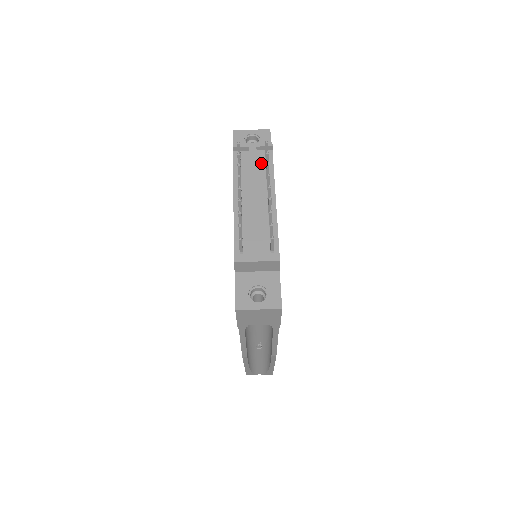
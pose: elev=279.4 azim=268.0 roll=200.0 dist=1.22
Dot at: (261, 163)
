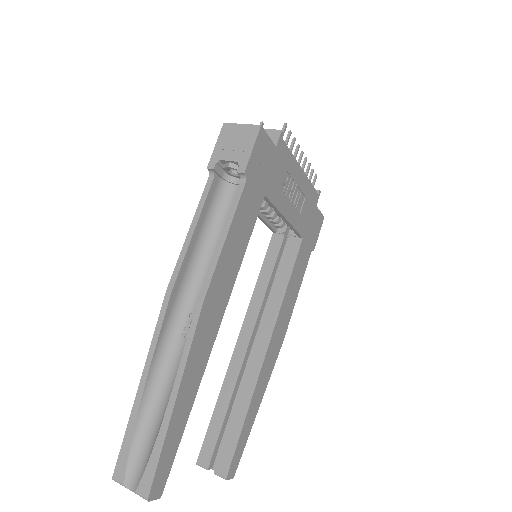
Dot at: occluded
